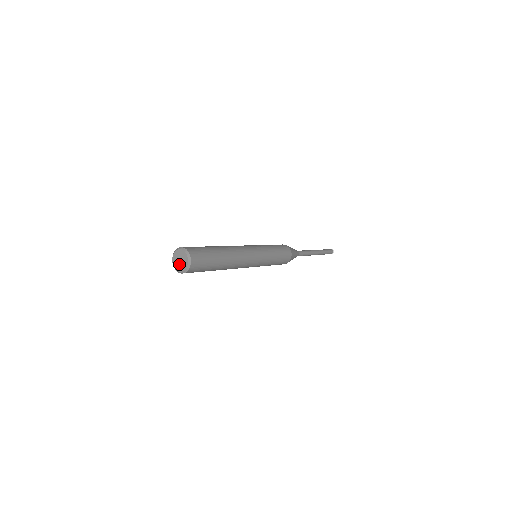
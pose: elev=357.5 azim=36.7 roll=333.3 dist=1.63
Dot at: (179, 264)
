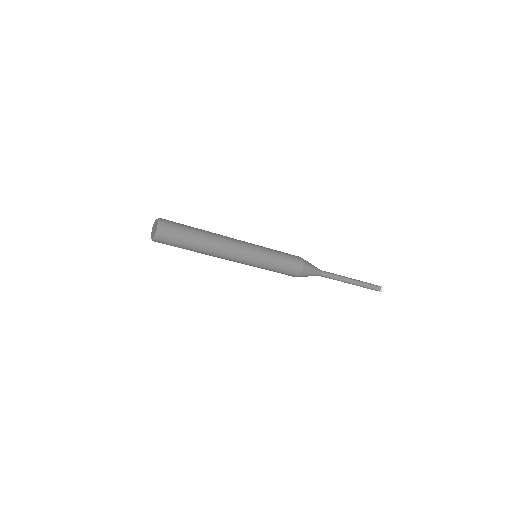
Dot at: (153, 231)
